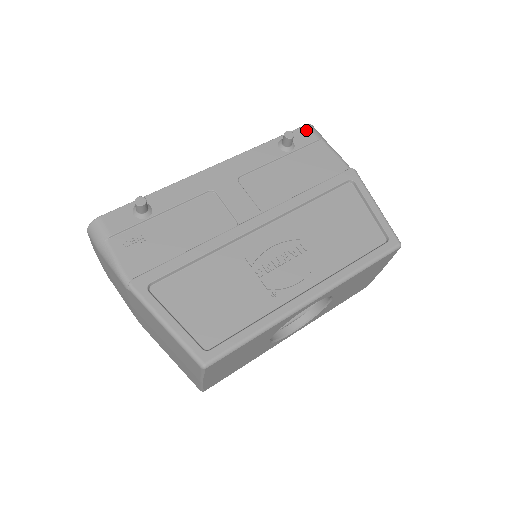
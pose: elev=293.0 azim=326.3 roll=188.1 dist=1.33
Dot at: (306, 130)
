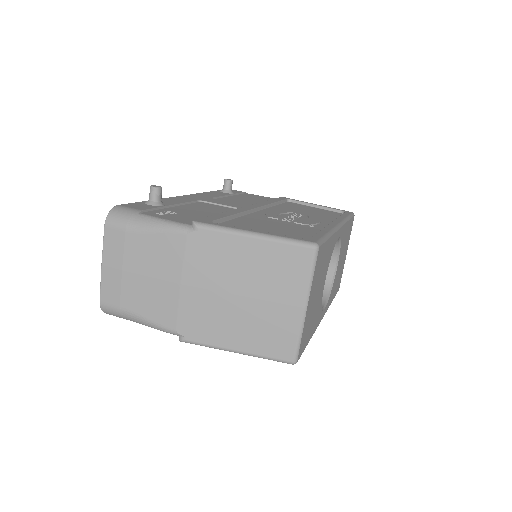
Dot at: occluded
